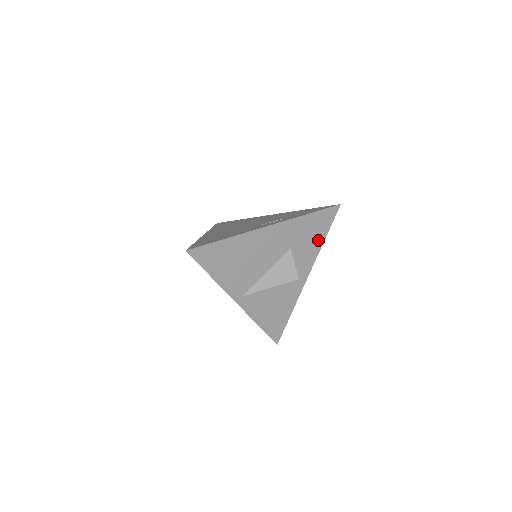
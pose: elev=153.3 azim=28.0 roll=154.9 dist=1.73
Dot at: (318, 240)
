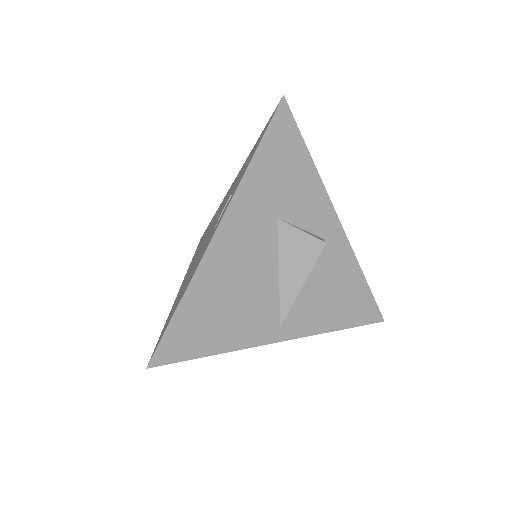
Dot at: (303, 169)
